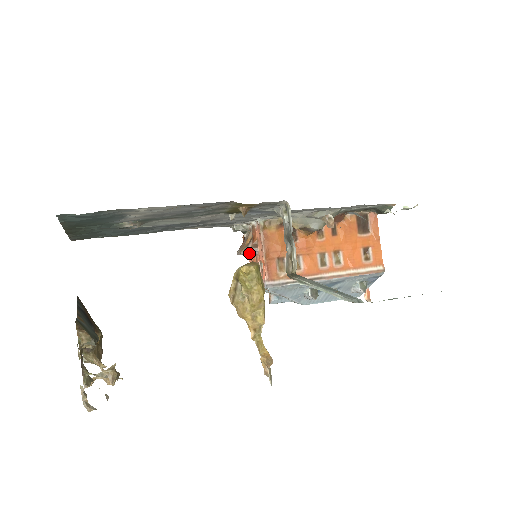
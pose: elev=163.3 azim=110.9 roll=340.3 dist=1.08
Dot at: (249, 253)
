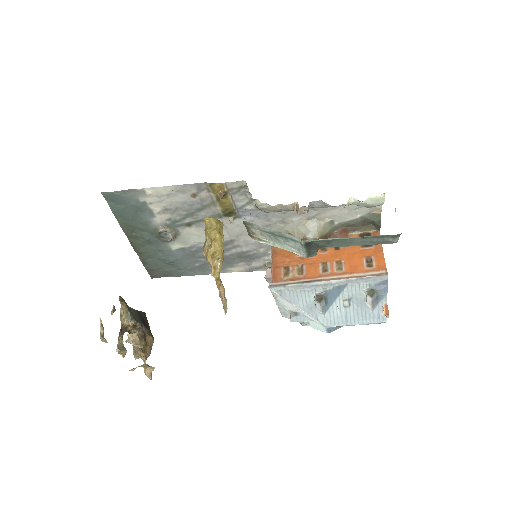
Dot at: (270, 276)
